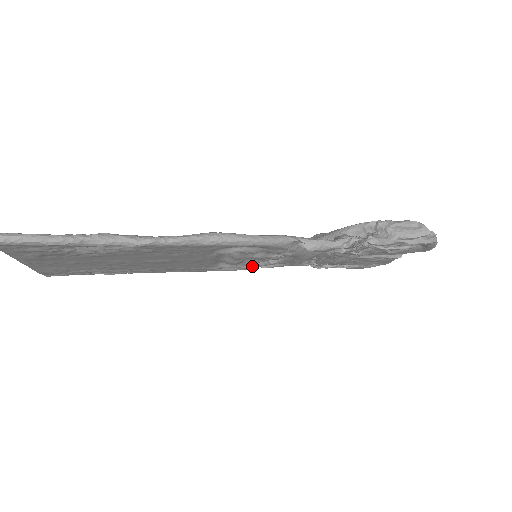
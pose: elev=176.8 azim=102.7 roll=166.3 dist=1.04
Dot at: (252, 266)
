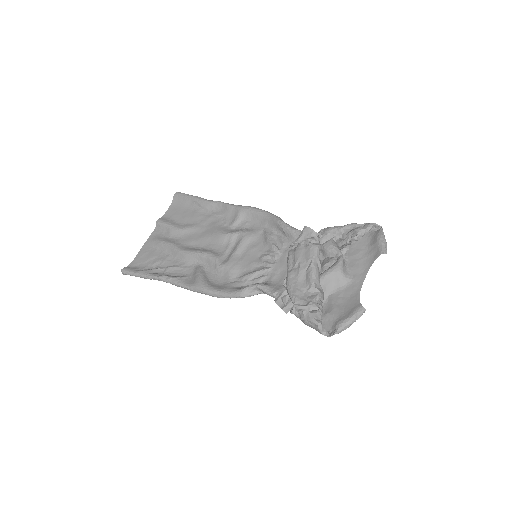
Dot at: (274, 231)
